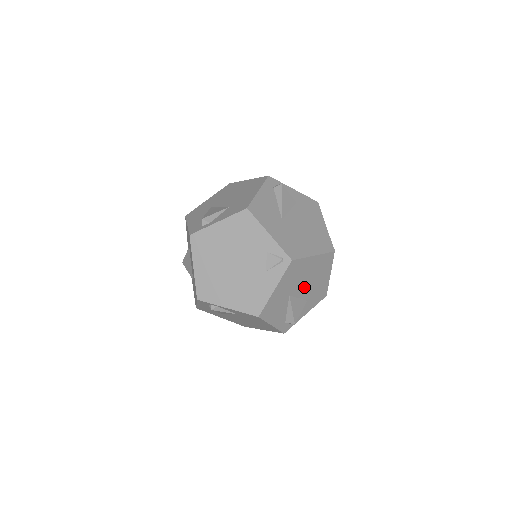
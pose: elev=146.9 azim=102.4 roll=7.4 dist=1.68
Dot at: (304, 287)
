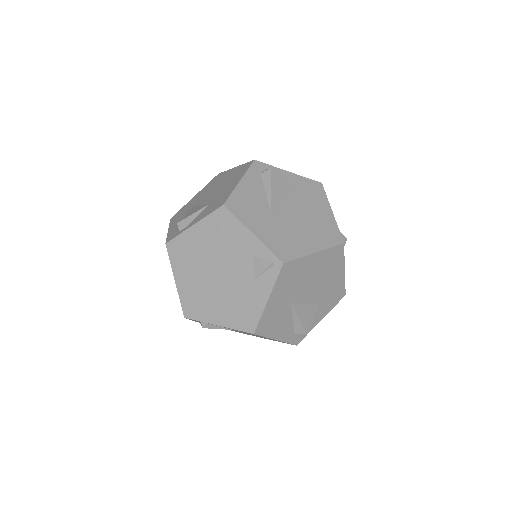
Dot at: (310, 291)
